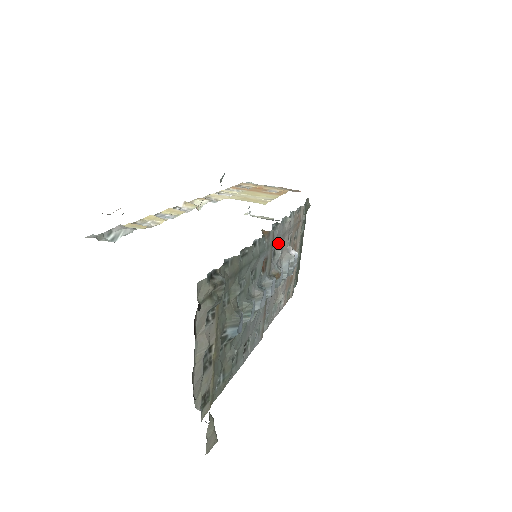
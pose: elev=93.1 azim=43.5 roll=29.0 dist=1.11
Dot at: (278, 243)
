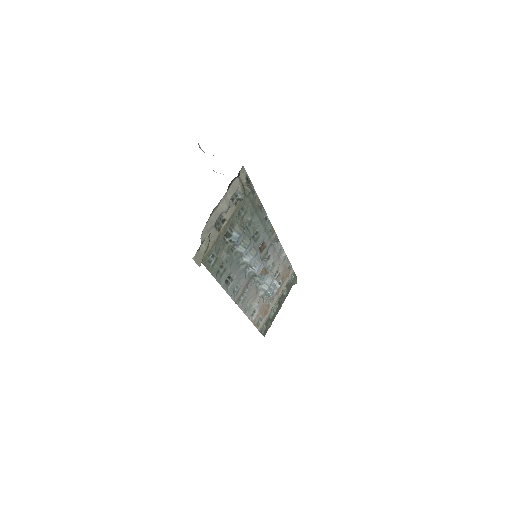
Dot at: (273, 255)
